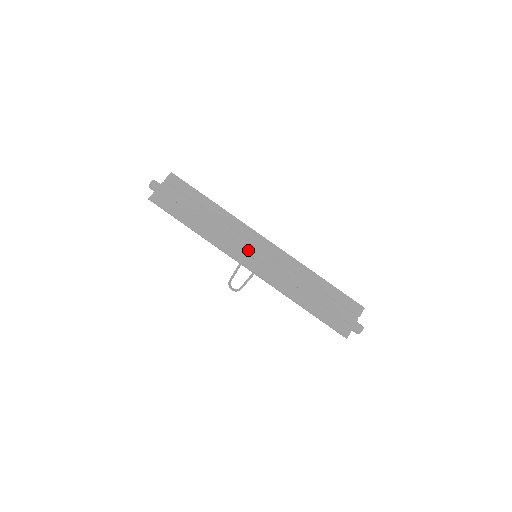
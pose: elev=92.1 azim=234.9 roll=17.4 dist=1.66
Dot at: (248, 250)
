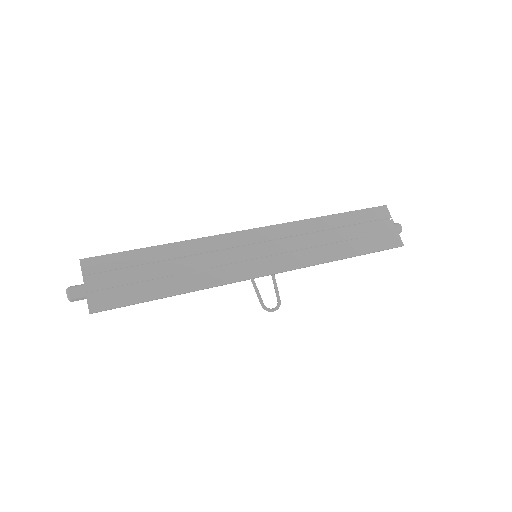
Dot at: (247, 257)
